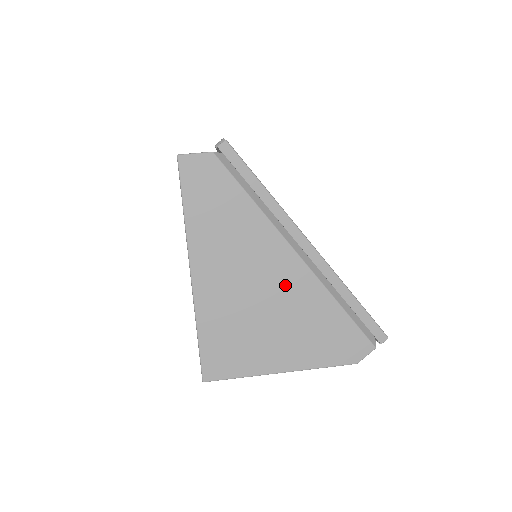
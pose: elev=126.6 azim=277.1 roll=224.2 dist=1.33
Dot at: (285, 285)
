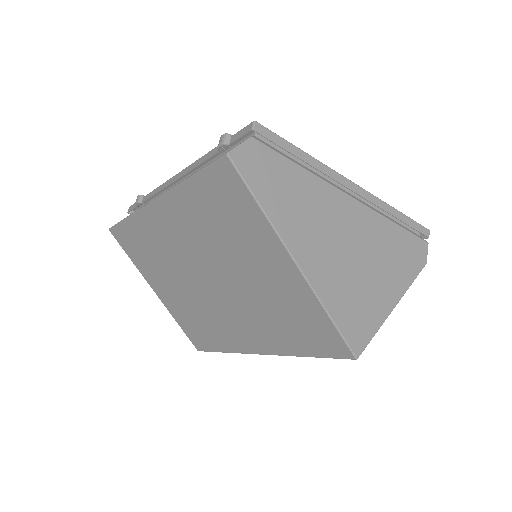
Dot at: (359, 229)
